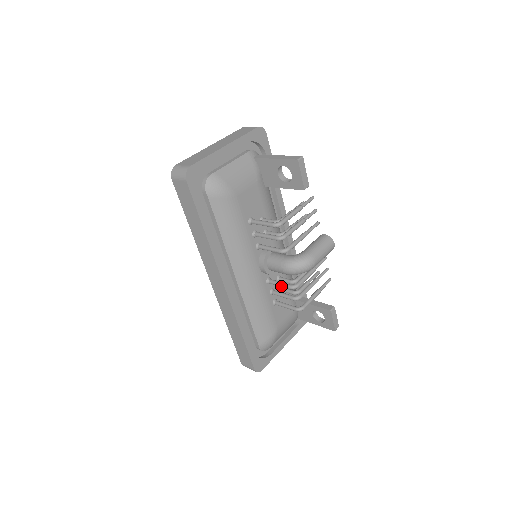
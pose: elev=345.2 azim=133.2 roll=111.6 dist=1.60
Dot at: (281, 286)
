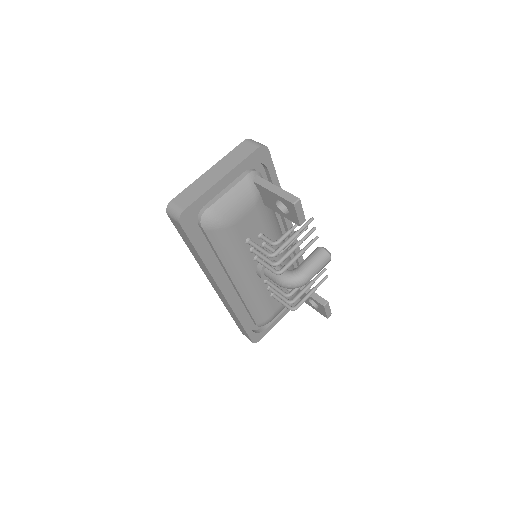
Dot at: occluded
